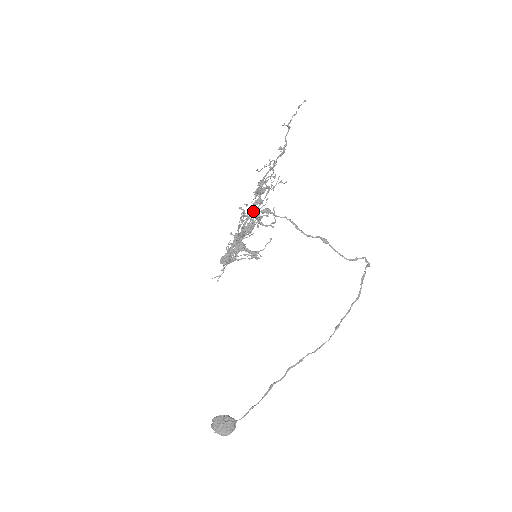
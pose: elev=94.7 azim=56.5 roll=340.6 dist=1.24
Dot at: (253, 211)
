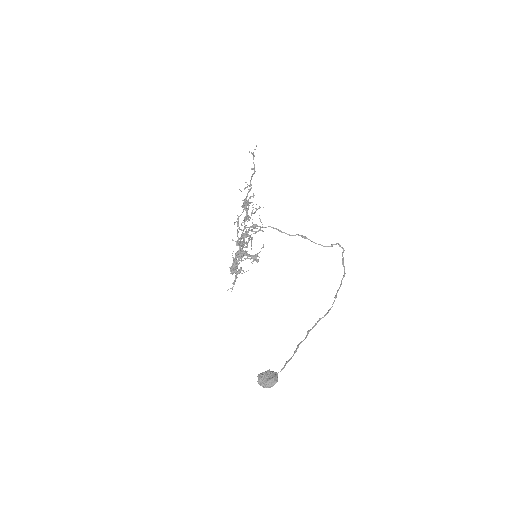
Dot at: (245, 227)
